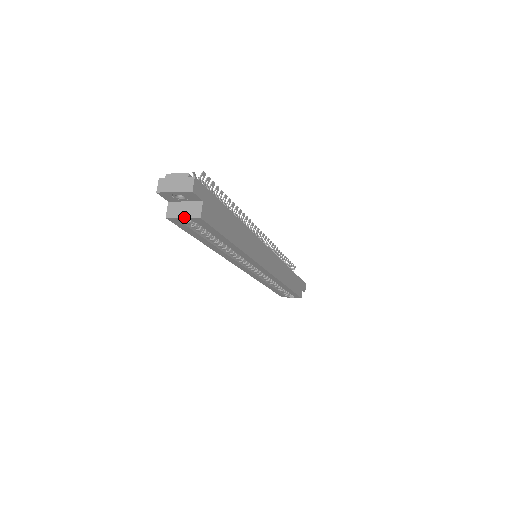
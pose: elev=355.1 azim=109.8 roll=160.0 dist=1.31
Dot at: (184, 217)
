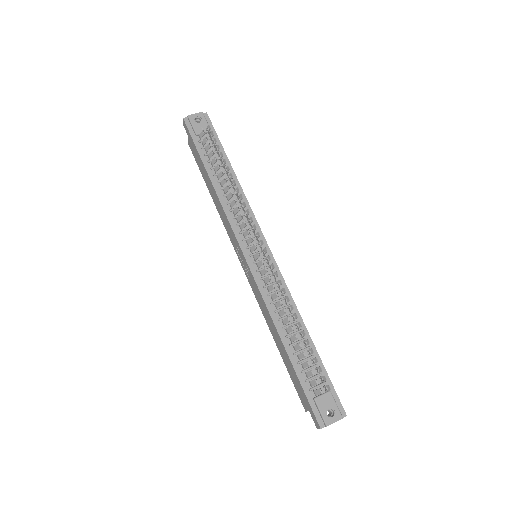
Dot at: occluded
